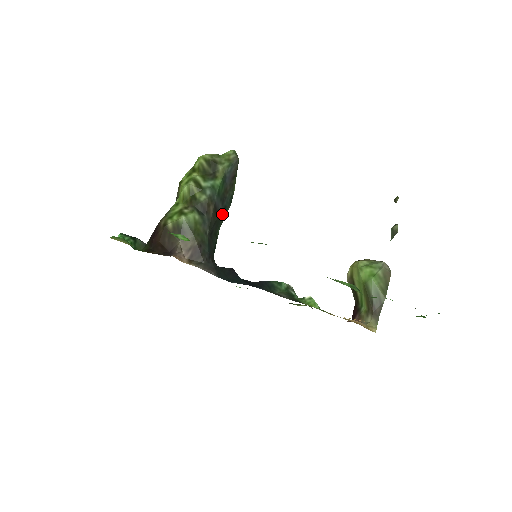
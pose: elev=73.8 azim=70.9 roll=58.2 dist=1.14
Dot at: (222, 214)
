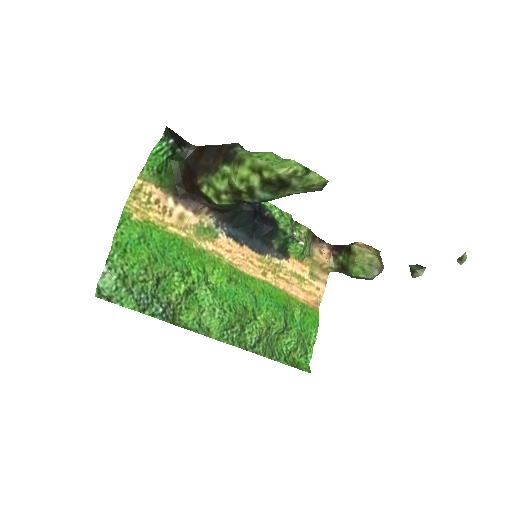
Dot at: occluded
